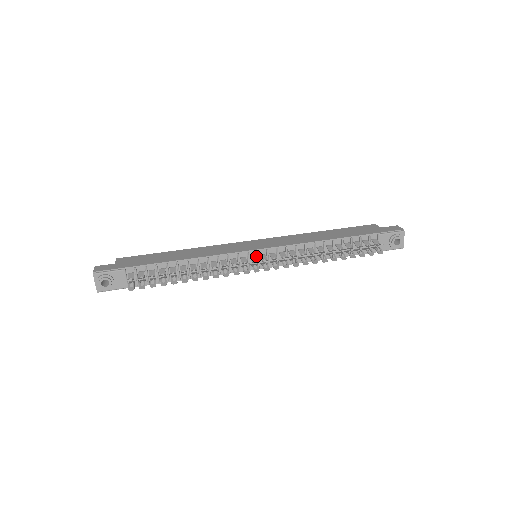
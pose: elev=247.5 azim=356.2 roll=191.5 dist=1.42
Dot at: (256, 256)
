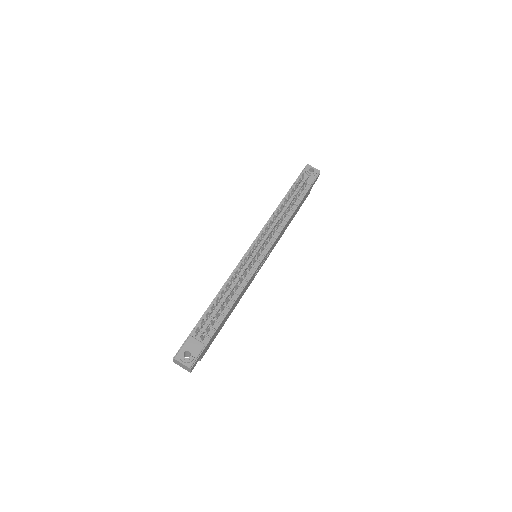
Dot at: (254, 252)
